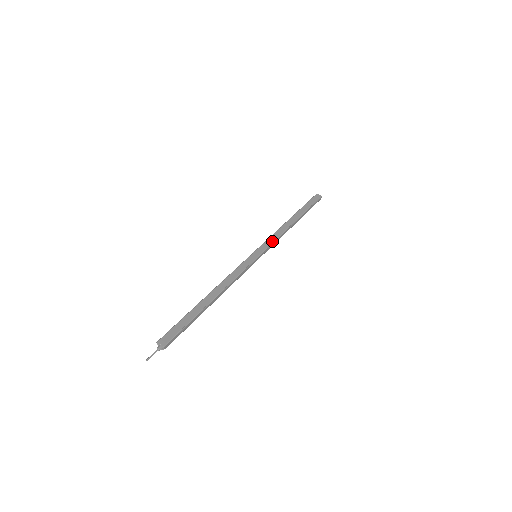
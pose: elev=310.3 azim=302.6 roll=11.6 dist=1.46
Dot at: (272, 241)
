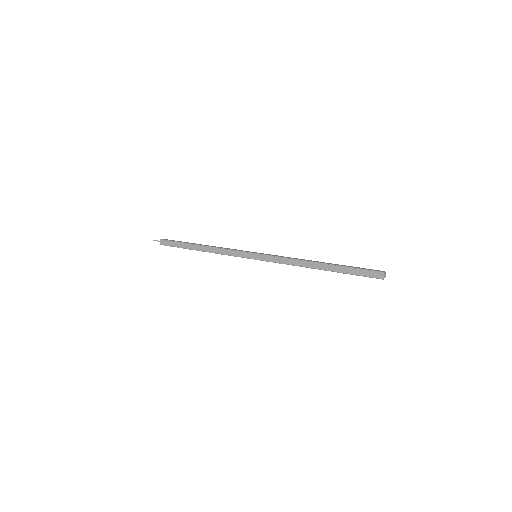
Dot at: (277, 261)
